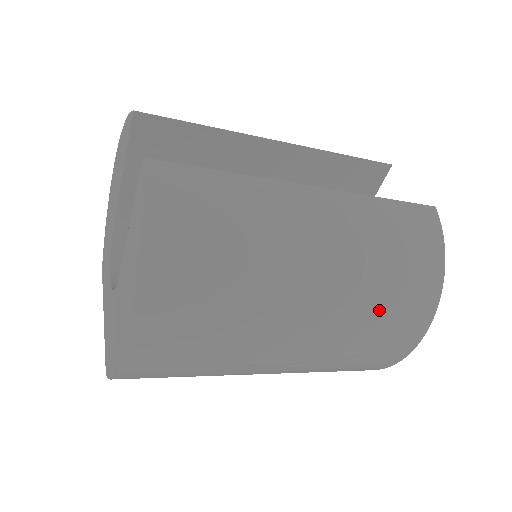
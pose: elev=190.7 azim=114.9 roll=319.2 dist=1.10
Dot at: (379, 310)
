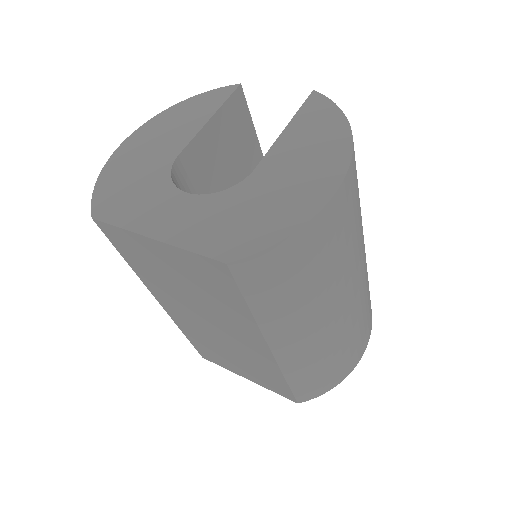
Dot at: occluded
